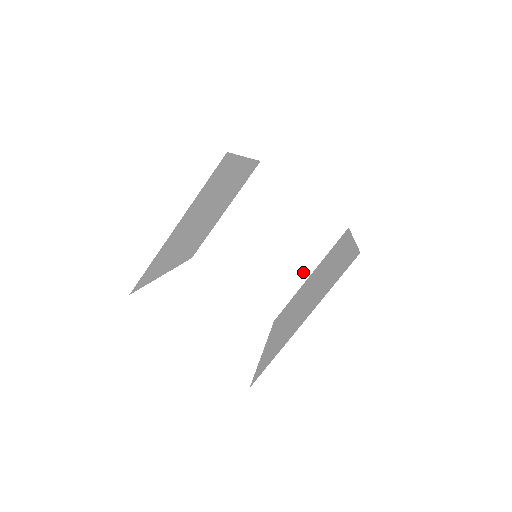
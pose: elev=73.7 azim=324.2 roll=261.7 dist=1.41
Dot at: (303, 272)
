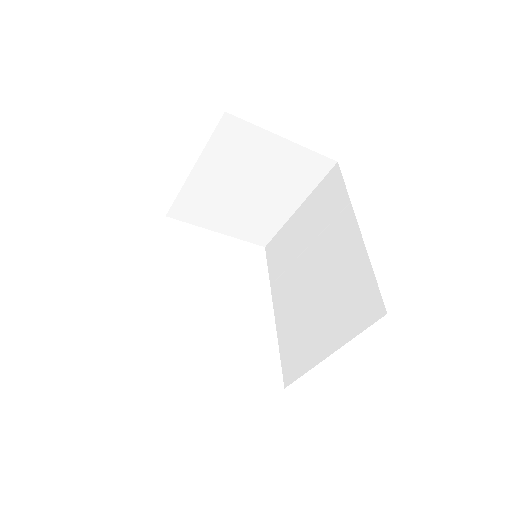
Dot at: (290, 207)
